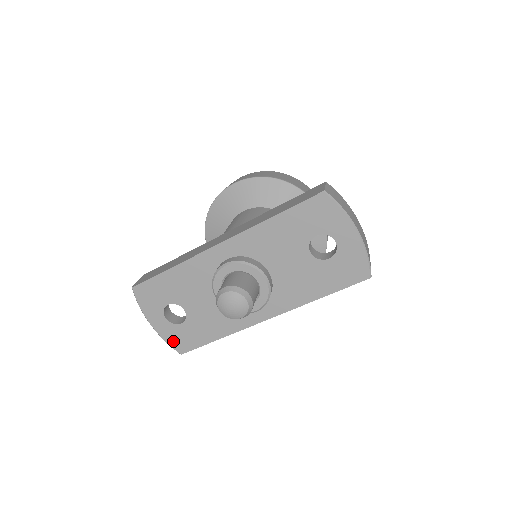
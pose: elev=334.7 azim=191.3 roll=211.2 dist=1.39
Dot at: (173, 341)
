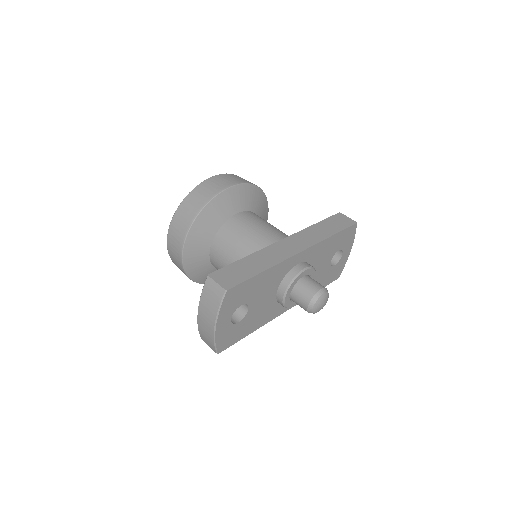
Dot at: (221, 341)
